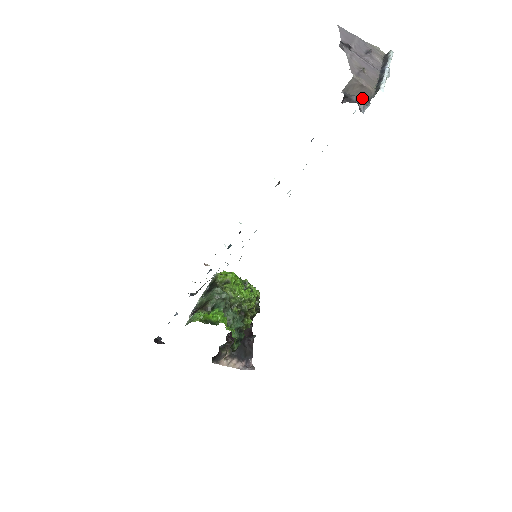
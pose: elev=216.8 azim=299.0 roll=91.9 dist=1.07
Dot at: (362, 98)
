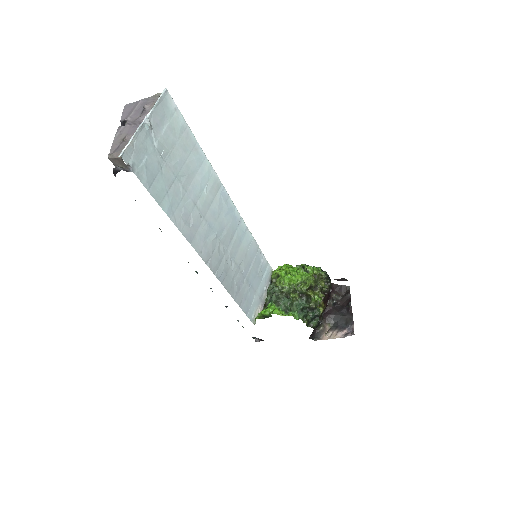
Dot at: (123, 164)
